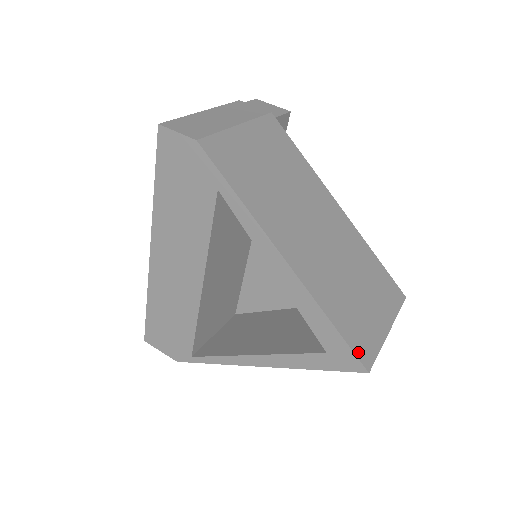
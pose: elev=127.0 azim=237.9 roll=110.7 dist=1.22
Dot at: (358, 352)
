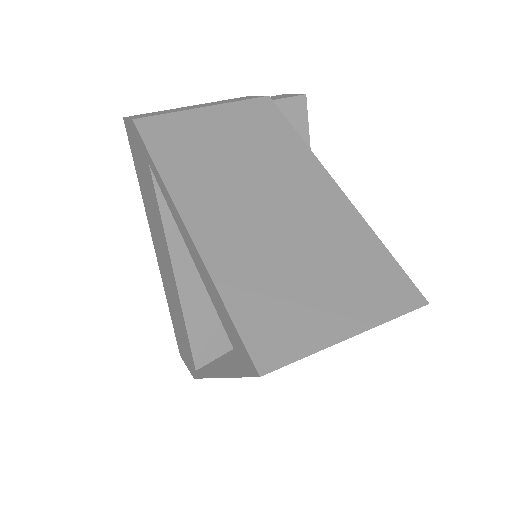
Dot at: (254, 346)
